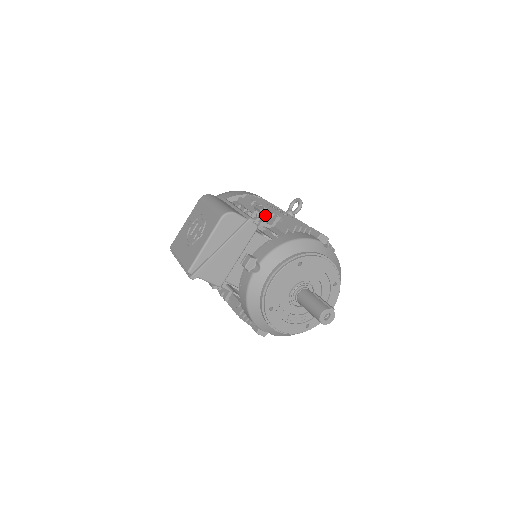
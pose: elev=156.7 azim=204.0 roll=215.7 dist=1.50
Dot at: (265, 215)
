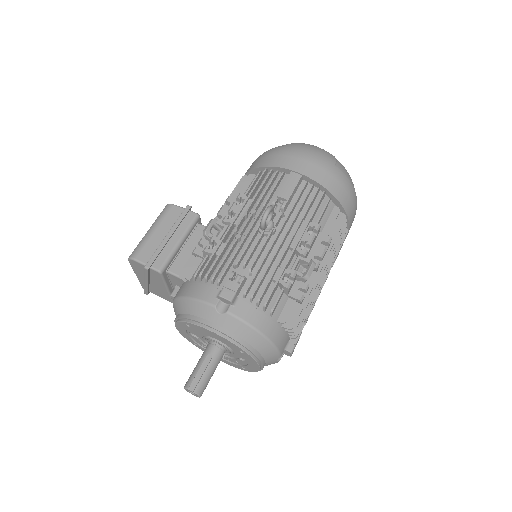
Dot at: (209, 238)
